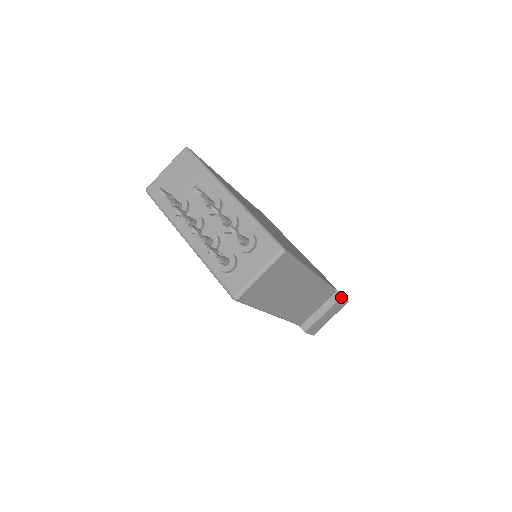
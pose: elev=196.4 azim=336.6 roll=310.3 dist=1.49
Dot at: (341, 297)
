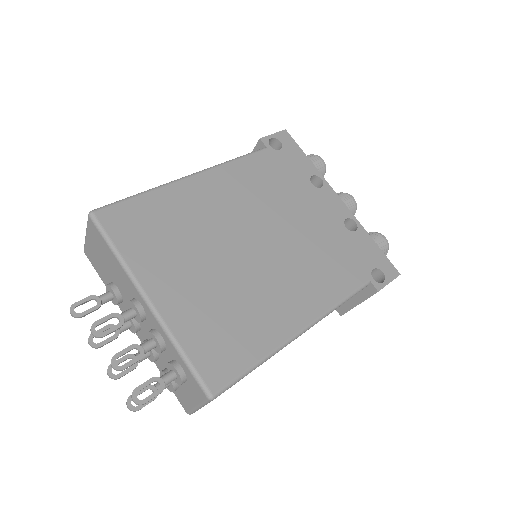
Dot at: occluded
